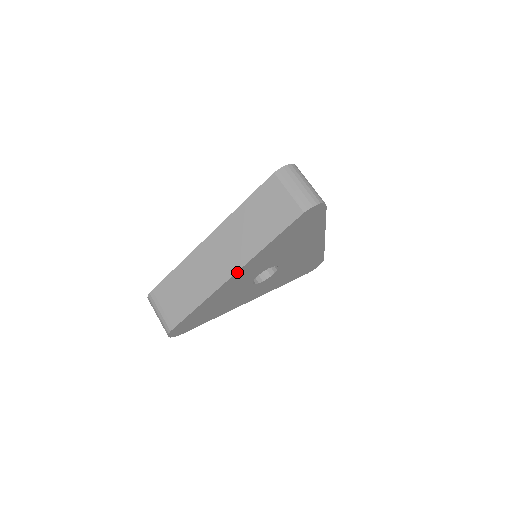
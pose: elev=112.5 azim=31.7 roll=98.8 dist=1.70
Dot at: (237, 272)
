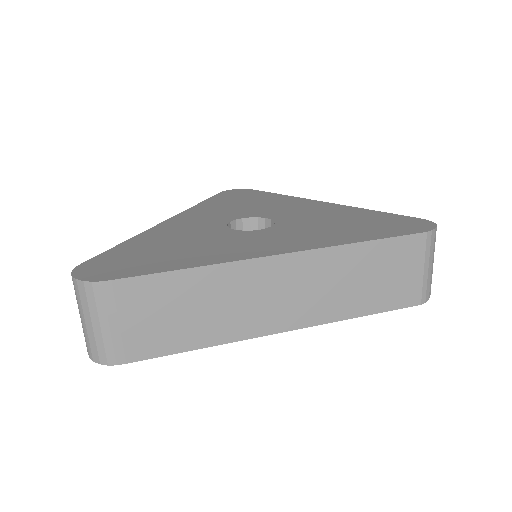
Dot at: (293, 328)
